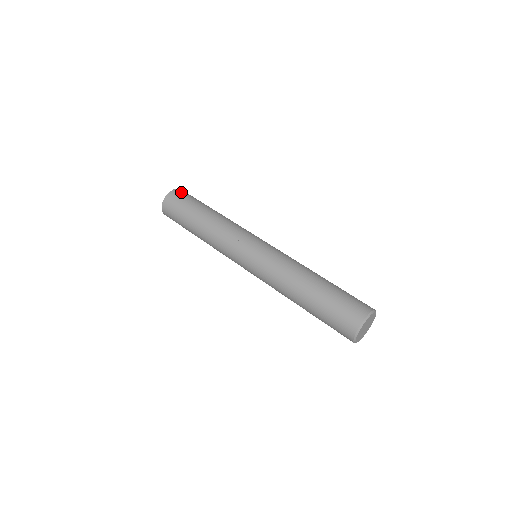
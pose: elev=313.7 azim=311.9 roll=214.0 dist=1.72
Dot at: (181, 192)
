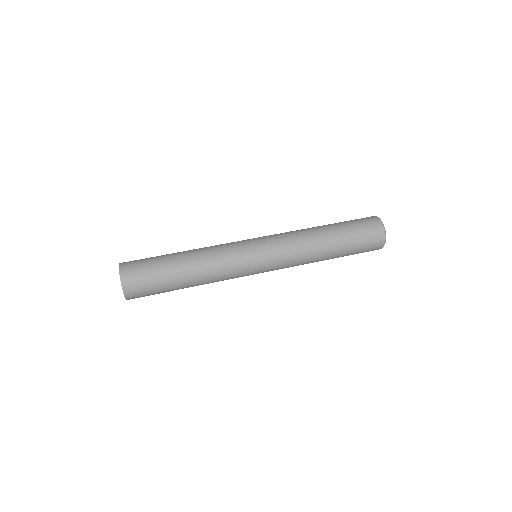
Dot at: (131, 276)
